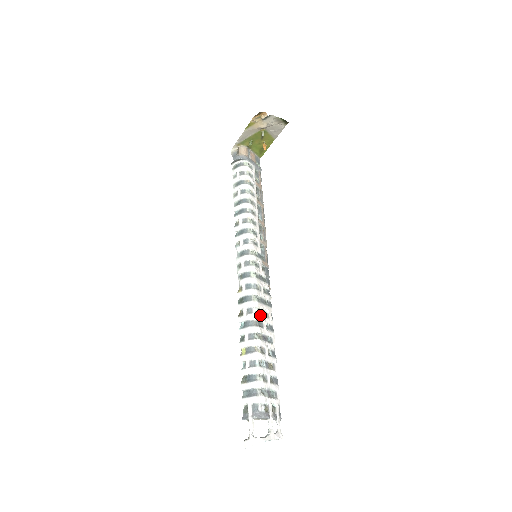
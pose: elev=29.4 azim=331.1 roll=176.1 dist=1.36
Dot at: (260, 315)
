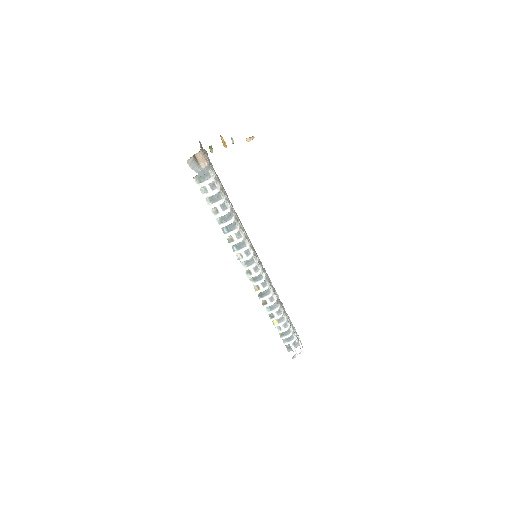
Dot at: (275, 294)
